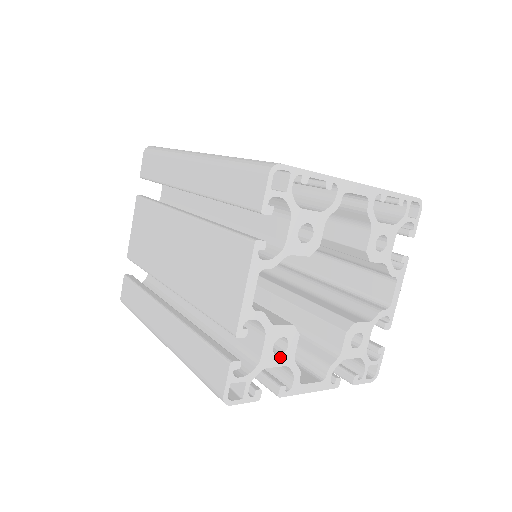
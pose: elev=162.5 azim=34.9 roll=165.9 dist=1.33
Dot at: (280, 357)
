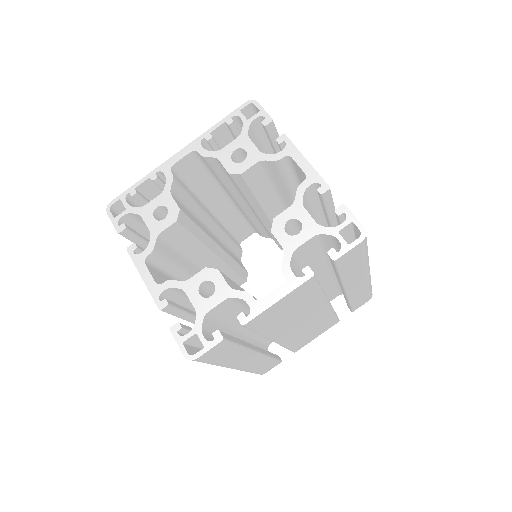
Dot at: (214, 296)
